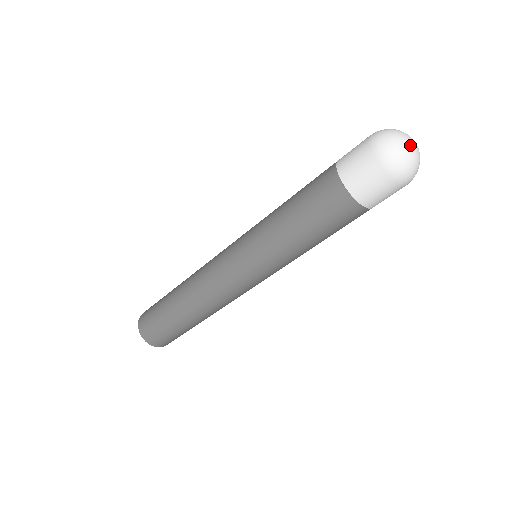
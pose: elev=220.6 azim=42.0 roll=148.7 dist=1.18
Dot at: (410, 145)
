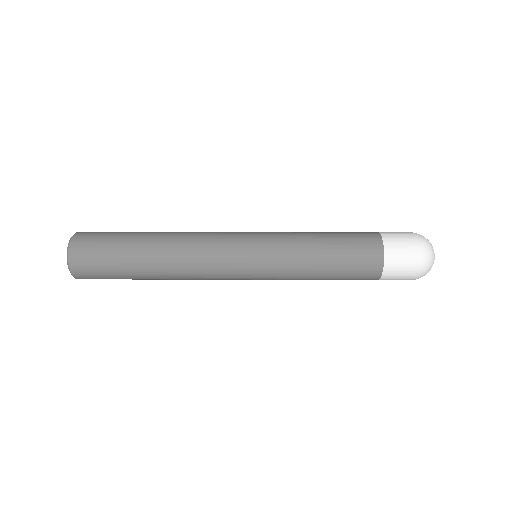
Dot at: occluded
